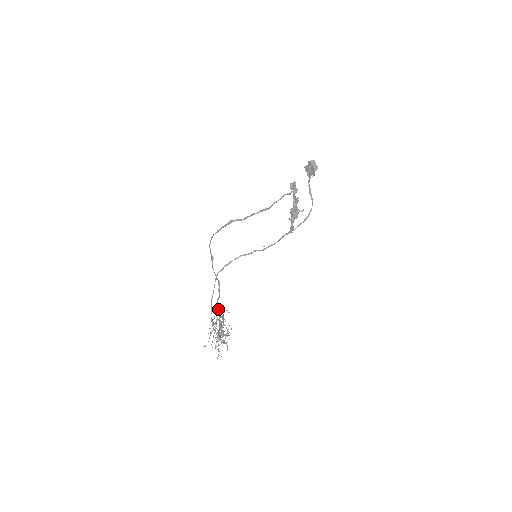
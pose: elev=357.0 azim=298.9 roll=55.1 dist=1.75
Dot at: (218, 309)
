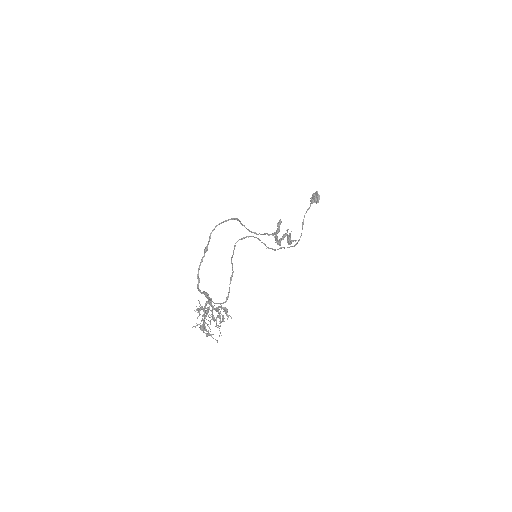
Dot at: (208, 297)
